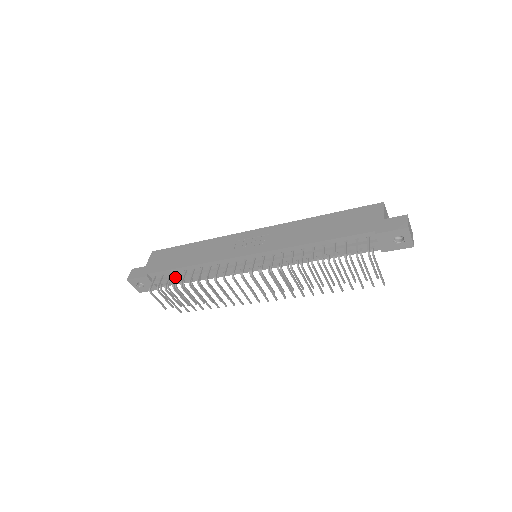
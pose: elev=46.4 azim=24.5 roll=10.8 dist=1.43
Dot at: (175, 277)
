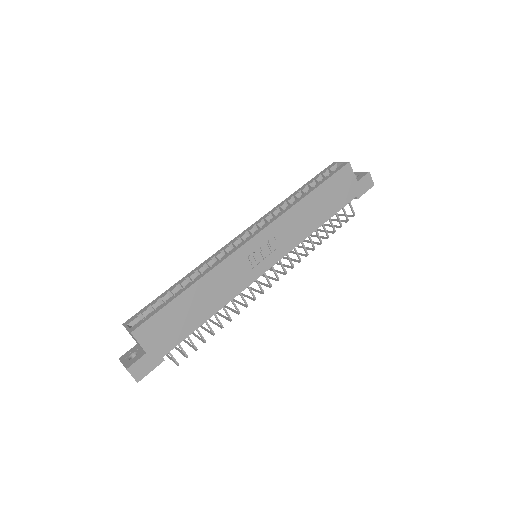
Dot at: (200, 334)
